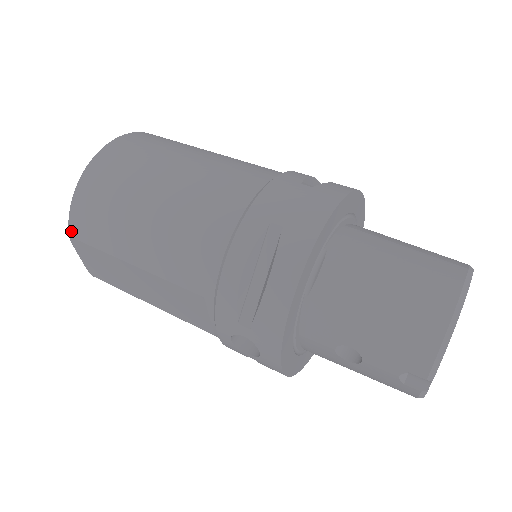
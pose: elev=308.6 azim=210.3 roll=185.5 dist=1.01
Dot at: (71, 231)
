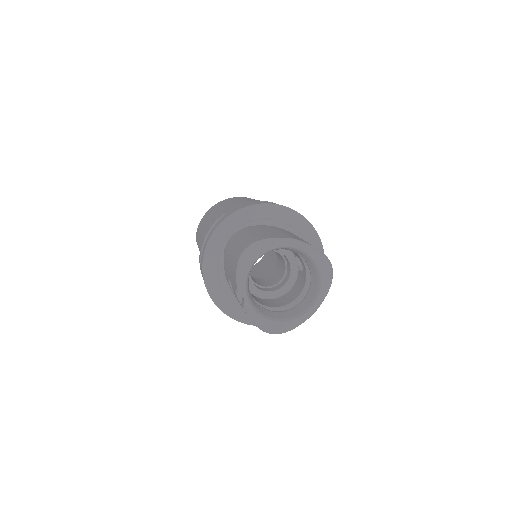
Dot at: occluded
